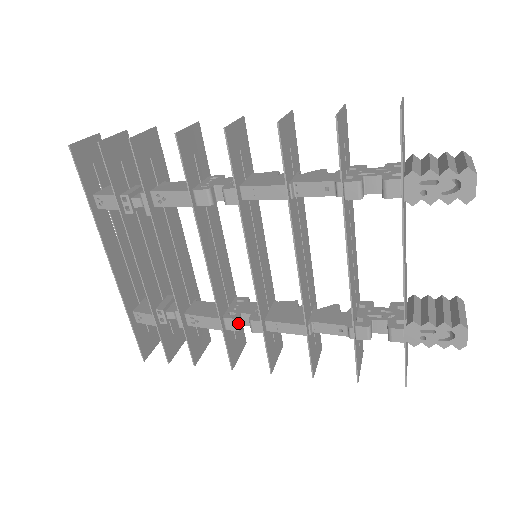
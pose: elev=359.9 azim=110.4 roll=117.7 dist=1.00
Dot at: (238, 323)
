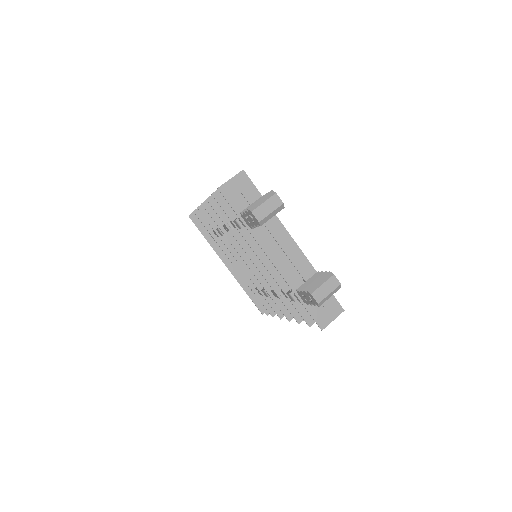
Dot at: (266, 293)
